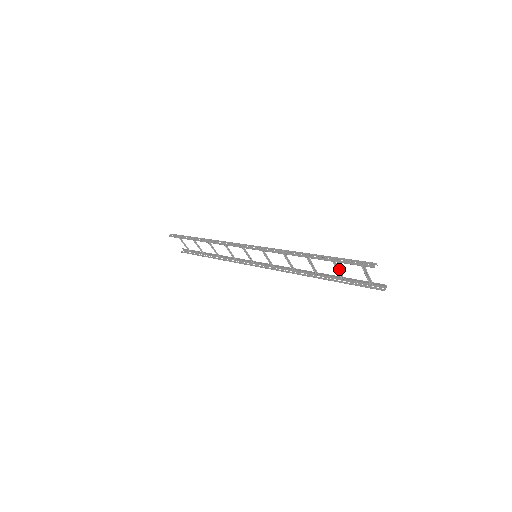
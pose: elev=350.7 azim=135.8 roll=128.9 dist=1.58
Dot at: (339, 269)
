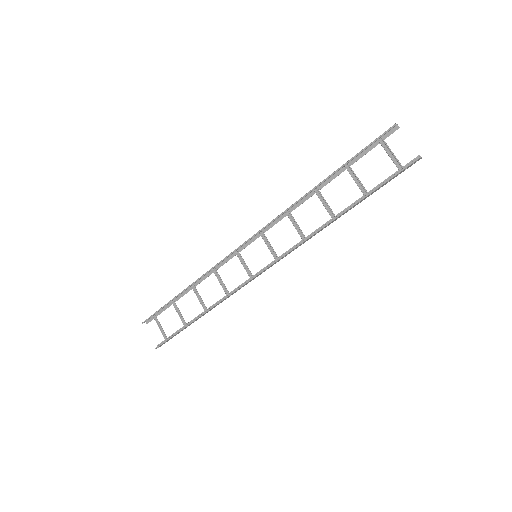
Dot at: (359, 180)
